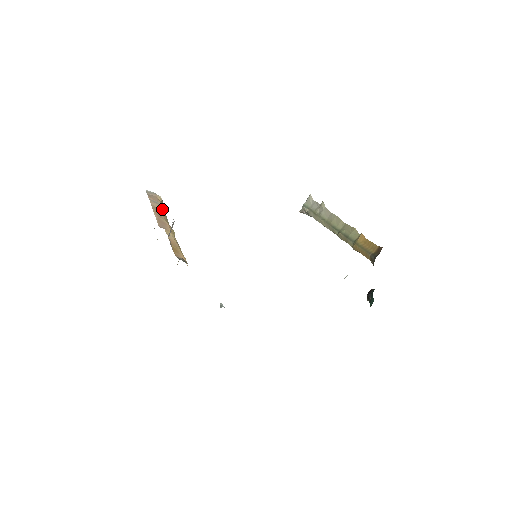
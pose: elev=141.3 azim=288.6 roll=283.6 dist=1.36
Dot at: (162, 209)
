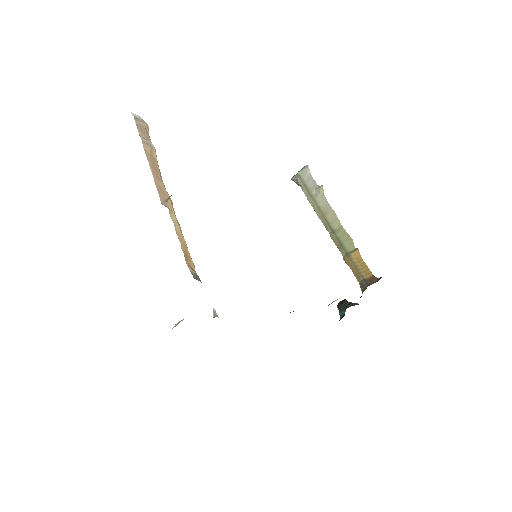
Dot at: (155, 156)
